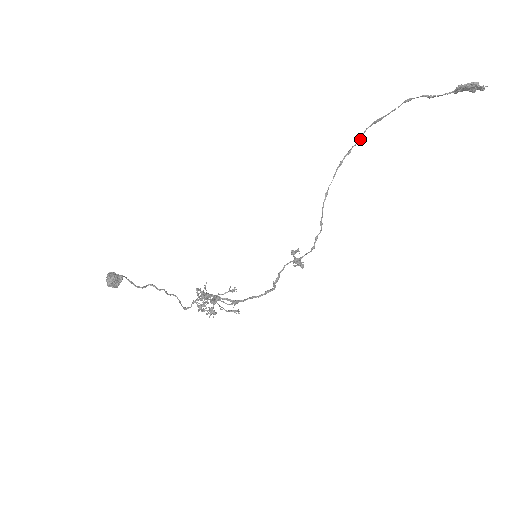
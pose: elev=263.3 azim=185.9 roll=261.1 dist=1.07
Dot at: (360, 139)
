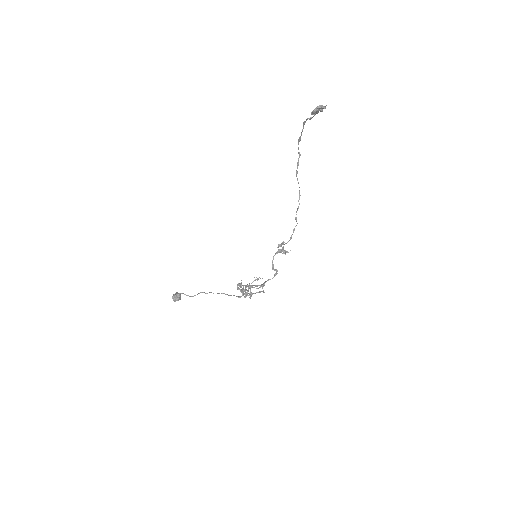
Dot at: occluded
